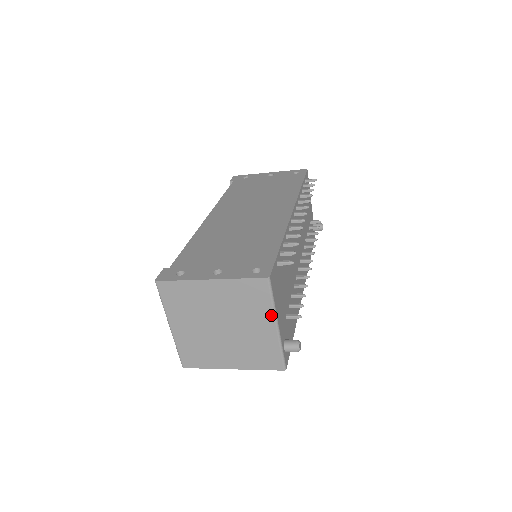
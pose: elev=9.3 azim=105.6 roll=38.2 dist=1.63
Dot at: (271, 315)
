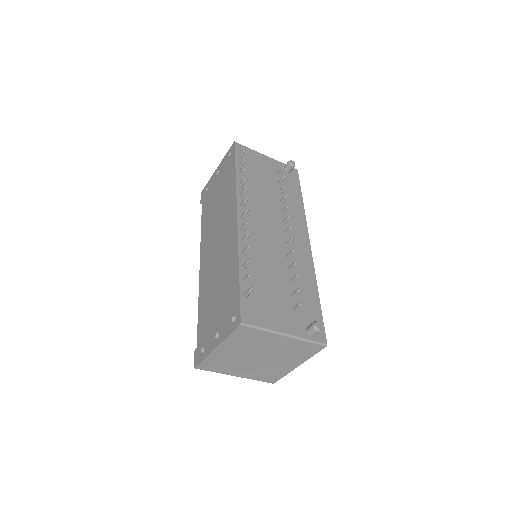
Dot at: (273, 335)
